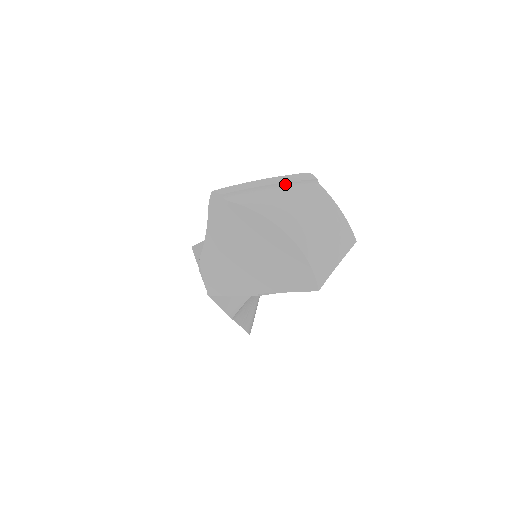
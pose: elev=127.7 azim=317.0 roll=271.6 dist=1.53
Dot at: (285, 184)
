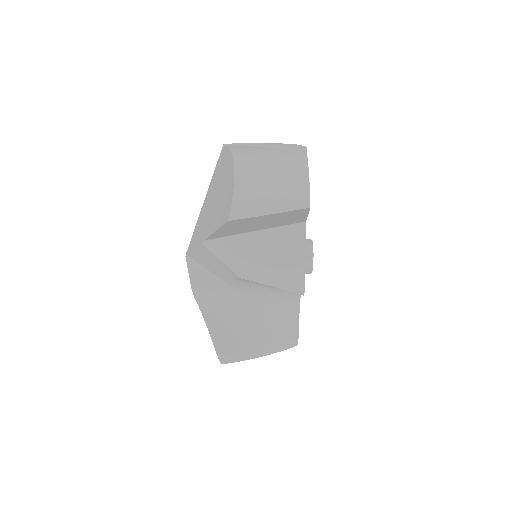
Dot at: (275, 146)
